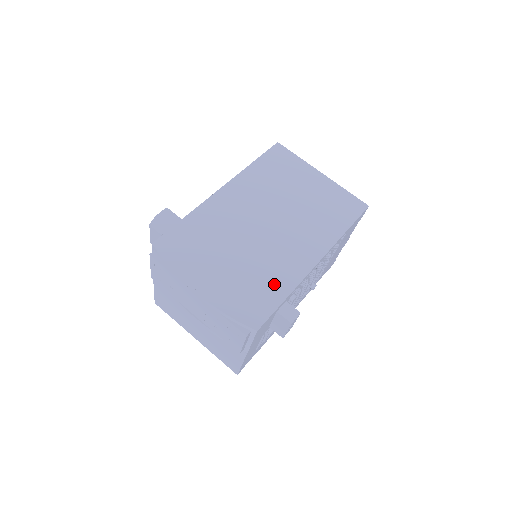
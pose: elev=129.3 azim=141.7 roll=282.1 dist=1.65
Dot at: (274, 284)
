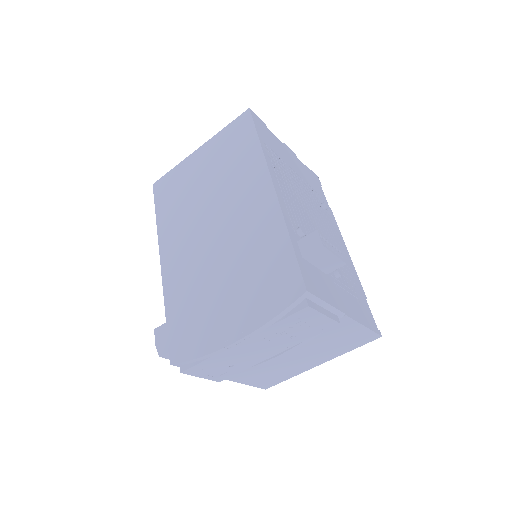
Dot at: (270, 247)
